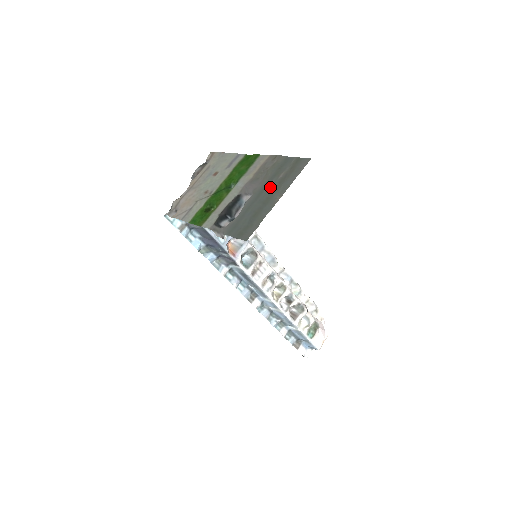
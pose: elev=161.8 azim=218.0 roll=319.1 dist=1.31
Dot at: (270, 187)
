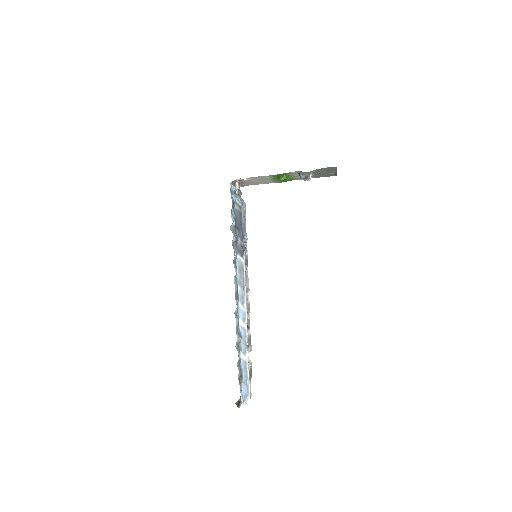
Dot at: (324, 173)
